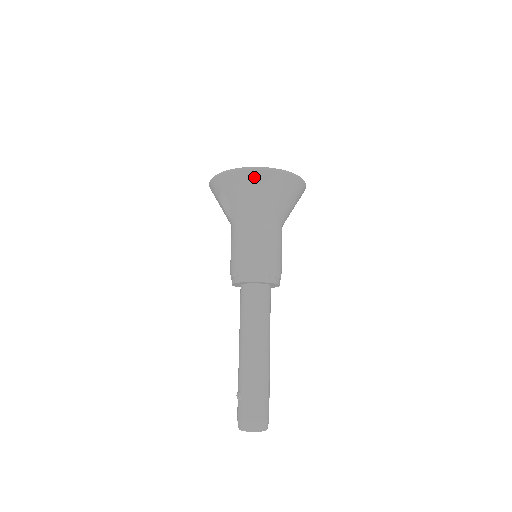
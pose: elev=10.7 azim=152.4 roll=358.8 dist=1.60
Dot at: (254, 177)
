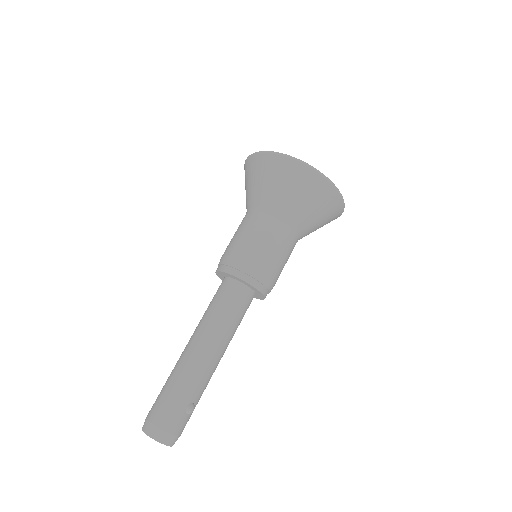
Dot at: (250, 164)
